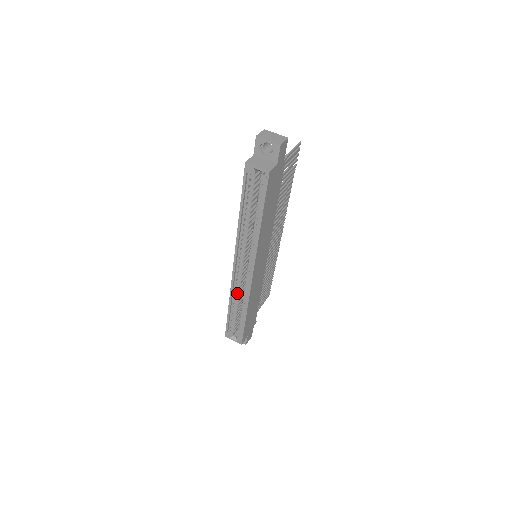
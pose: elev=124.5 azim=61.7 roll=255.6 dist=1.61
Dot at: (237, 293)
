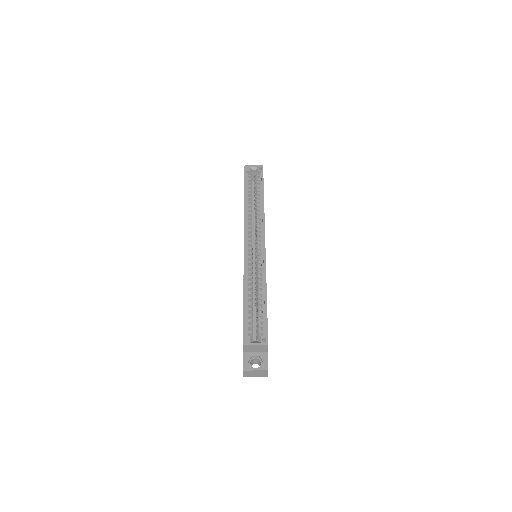
Dot at: (250, 276)
